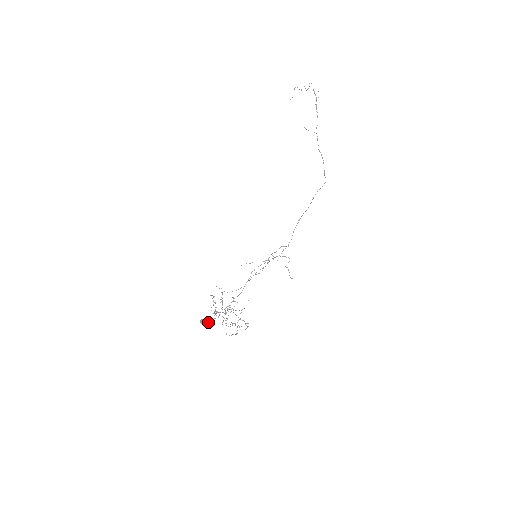
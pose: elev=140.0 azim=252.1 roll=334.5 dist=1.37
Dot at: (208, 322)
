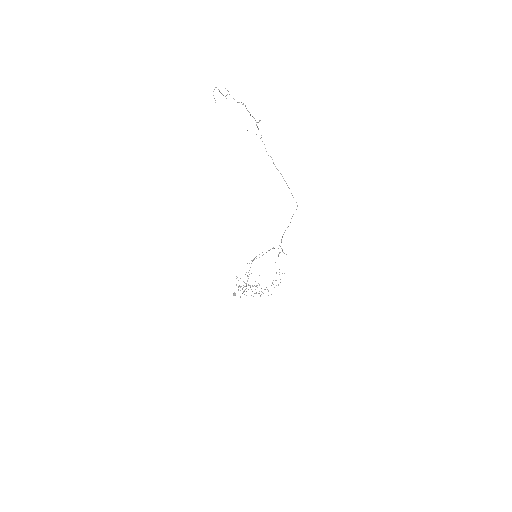
Dot at: occluded
